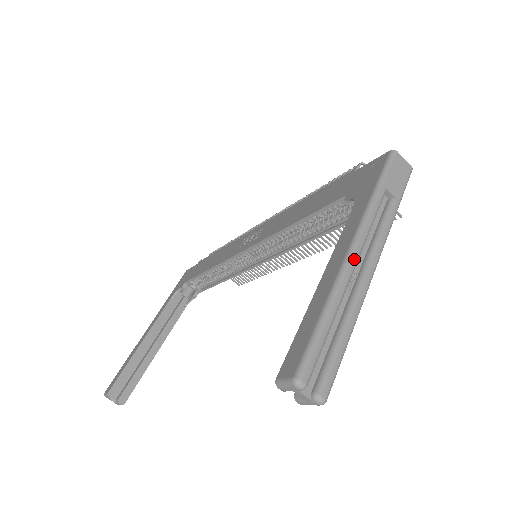
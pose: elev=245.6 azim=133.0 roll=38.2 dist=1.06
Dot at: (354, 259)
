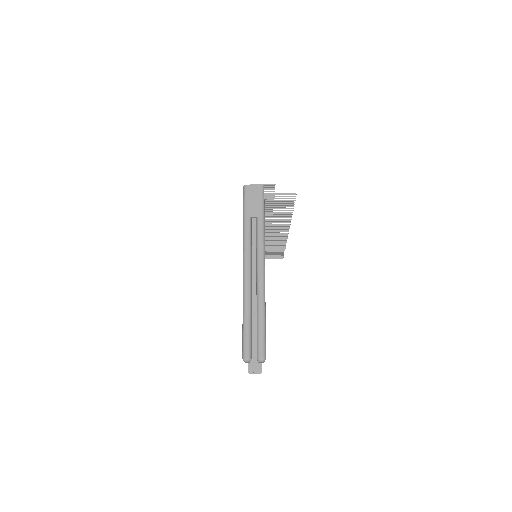
Dot at: (247, 276)
